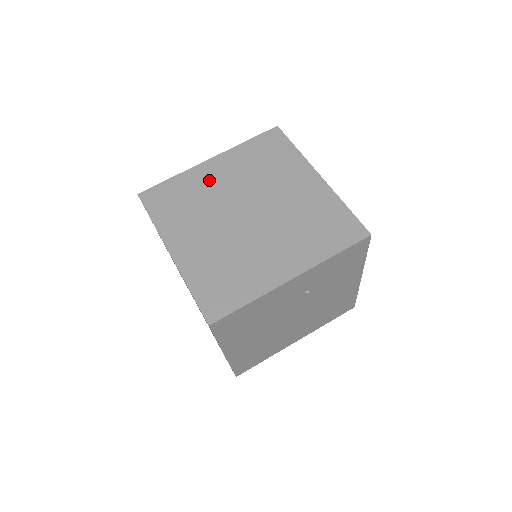
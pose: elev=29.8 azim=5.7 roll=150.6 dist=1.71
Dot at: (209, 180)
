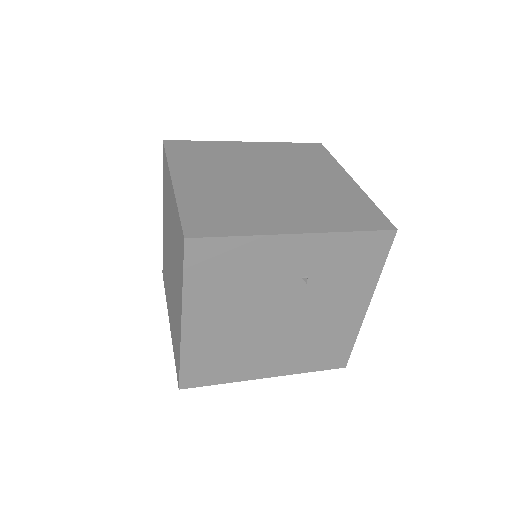
Dot at: (239, 152)
